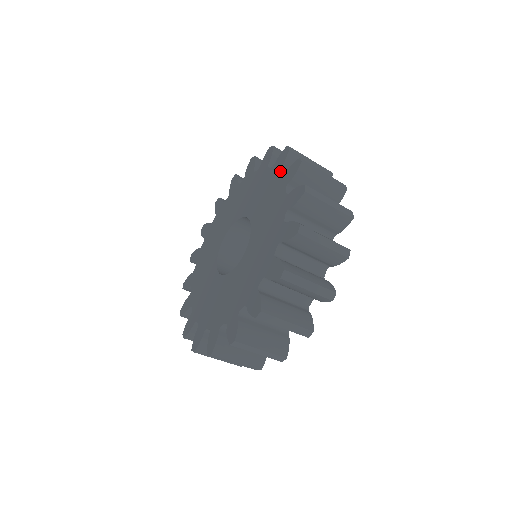
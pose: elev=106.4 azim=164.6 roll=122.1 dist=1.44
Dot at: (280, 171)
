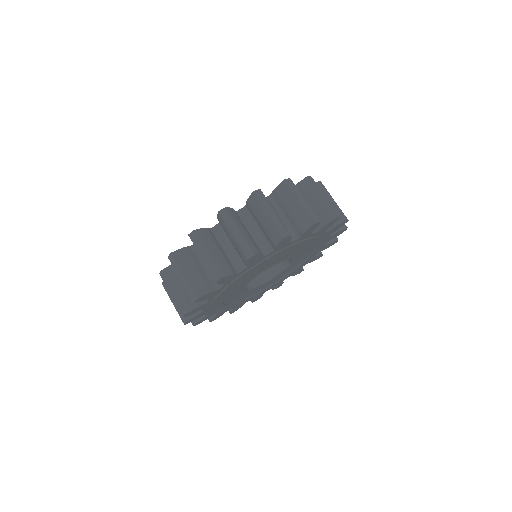
Dot at: occluded
